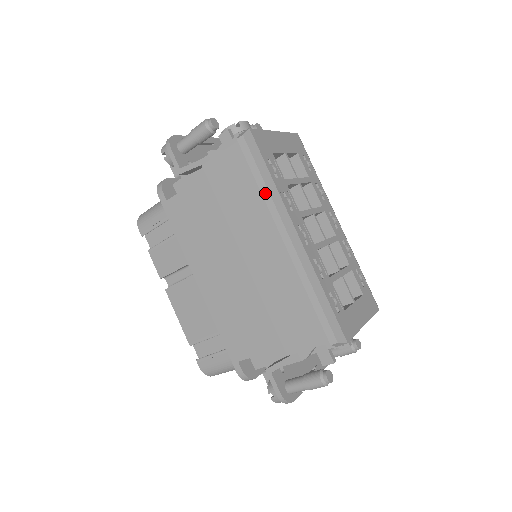
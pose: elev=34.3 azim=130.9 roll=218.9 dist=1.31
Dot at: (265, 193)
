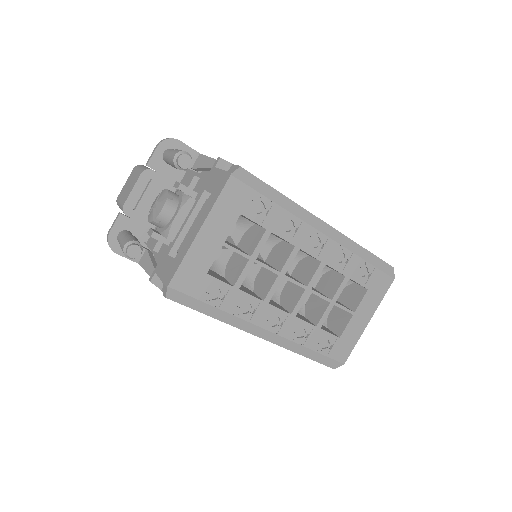
Dot at: (219, 320)
